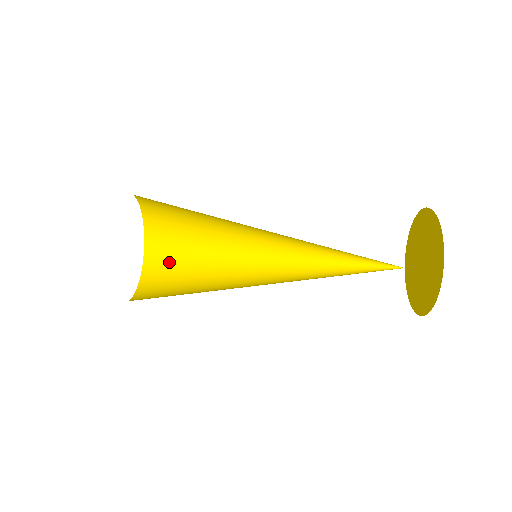
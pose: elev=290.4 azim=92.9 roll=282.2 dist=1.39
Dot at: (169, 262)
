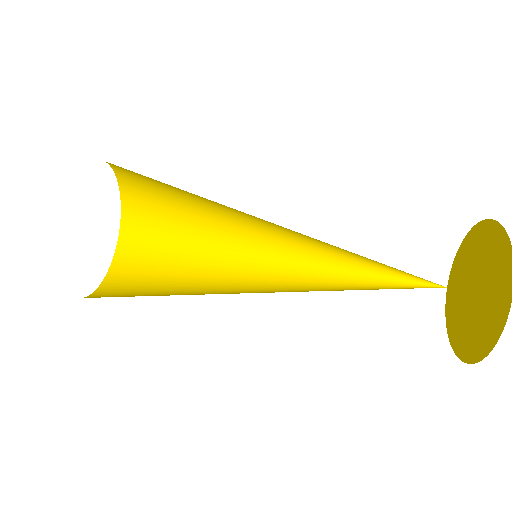
Dot at: (149, 246)
